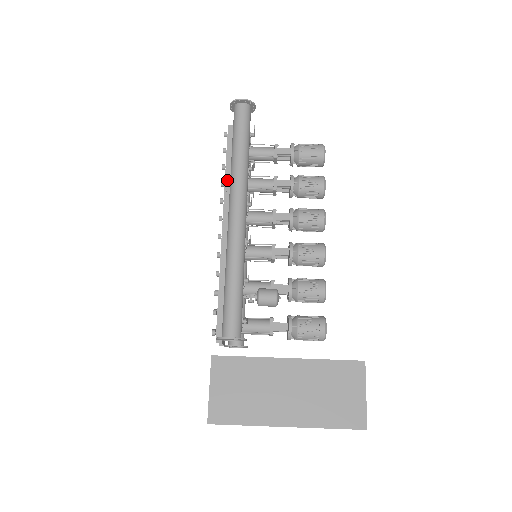
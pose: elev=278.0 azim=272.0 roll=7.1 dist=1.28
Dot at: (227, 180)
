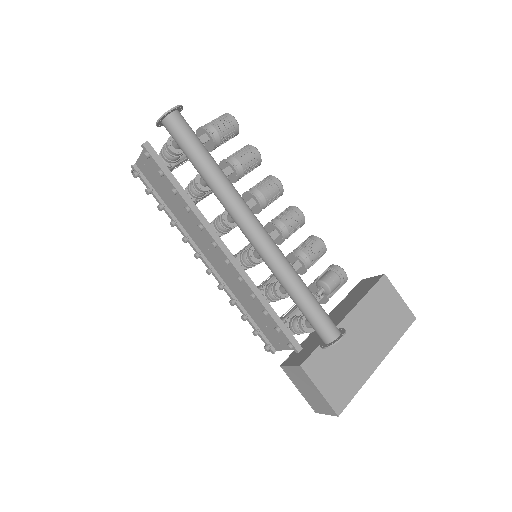
Dot at: (190, 203)
